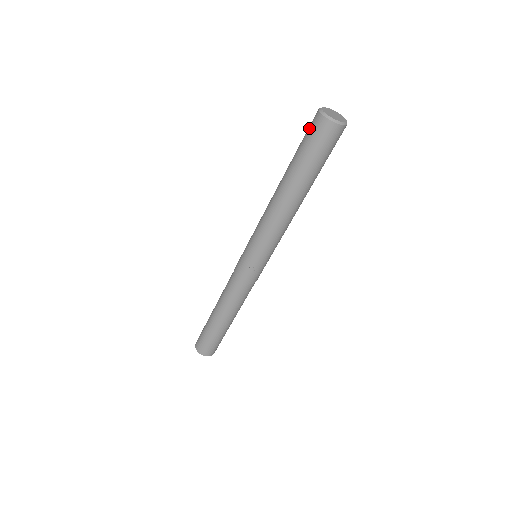
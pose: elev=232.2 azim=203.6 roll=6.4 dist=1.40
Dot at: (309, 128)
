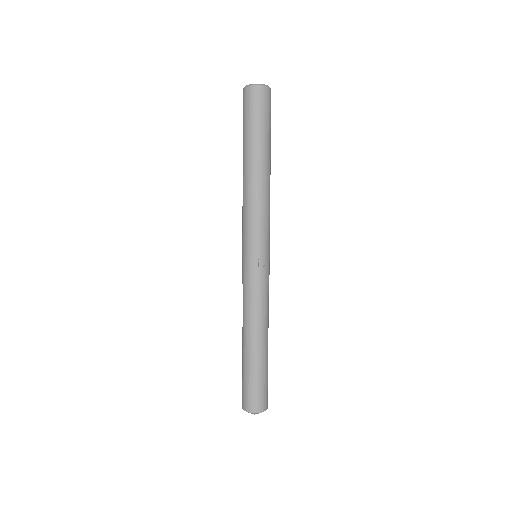
Dot at: (244, 105)
